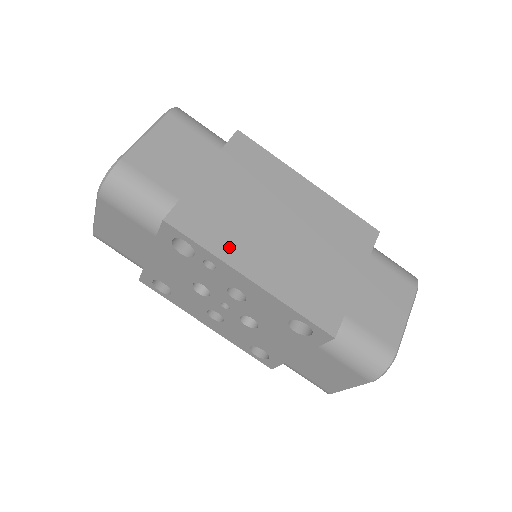
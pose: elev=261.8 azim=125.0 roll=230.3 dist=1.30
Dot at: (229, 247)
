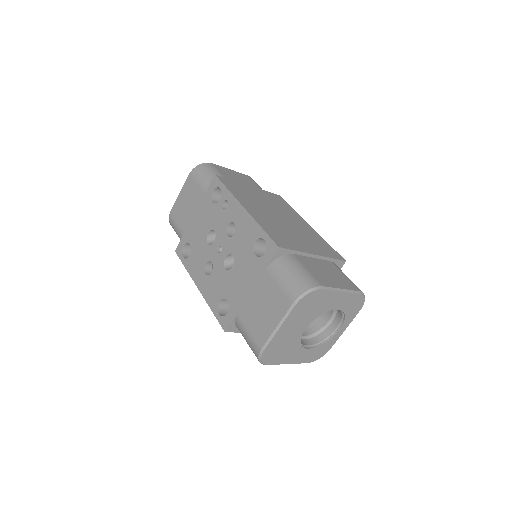
Dot at: (242, 198)
